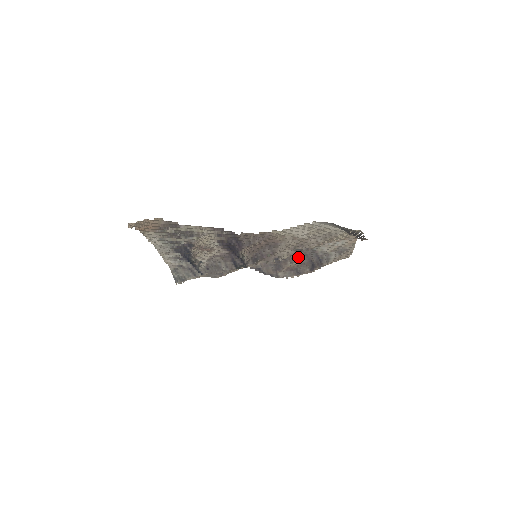
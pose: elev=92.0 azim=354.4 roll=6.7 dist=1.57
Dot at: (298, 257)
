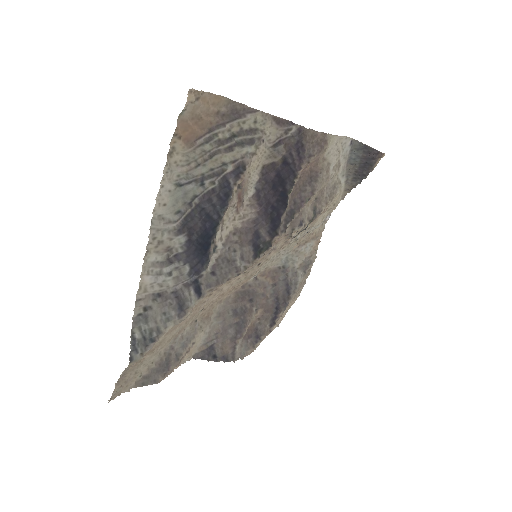
Dot at: (265, 294)
